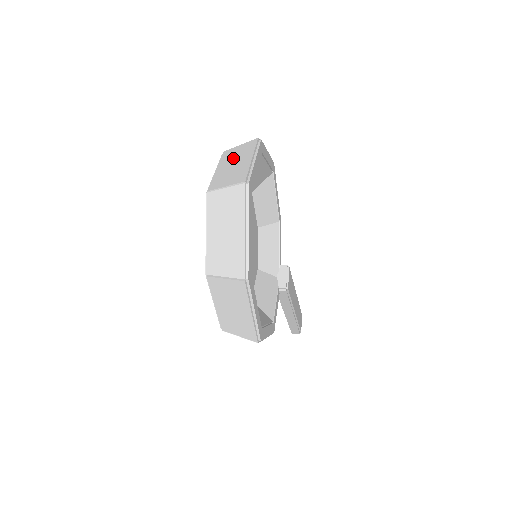
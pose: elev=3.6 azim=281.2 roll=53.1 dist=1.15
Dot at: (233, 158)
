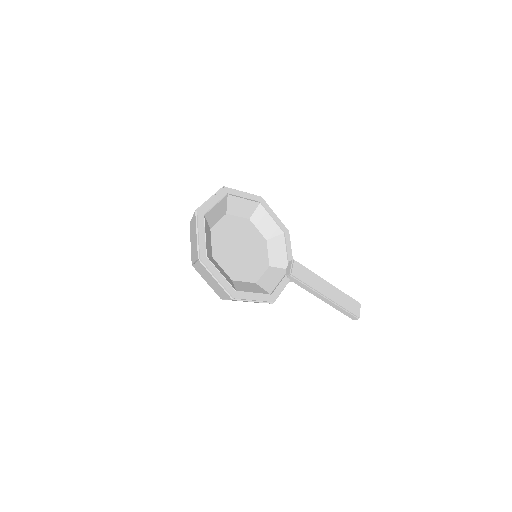
Dot at: occluded
